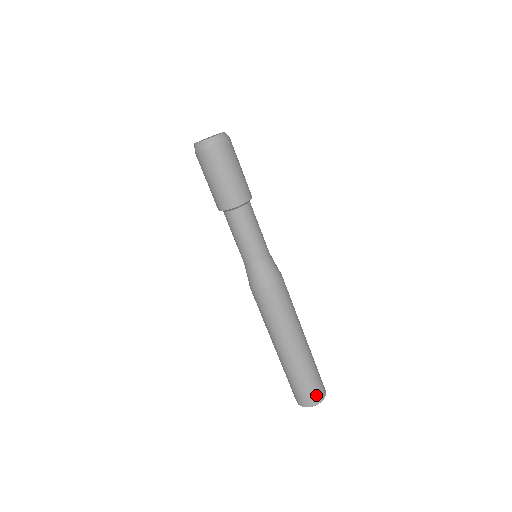
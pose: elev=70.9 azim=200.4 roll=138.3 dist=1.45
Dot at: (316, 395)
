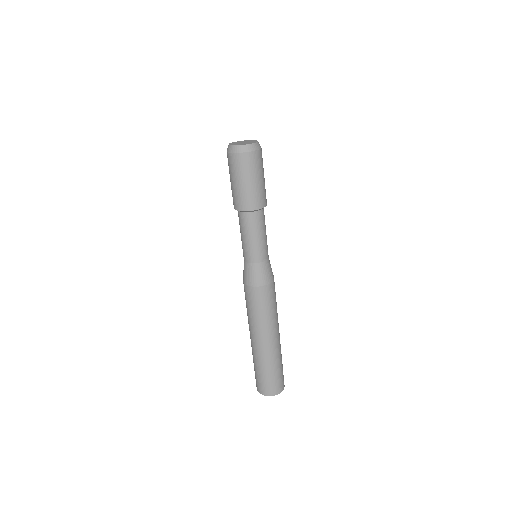
Dot at: (280, 385)
